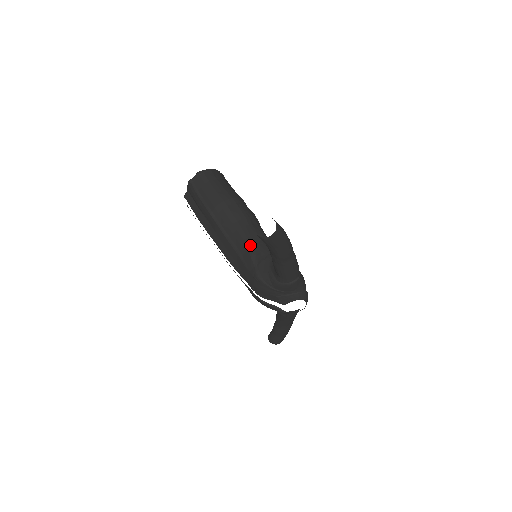
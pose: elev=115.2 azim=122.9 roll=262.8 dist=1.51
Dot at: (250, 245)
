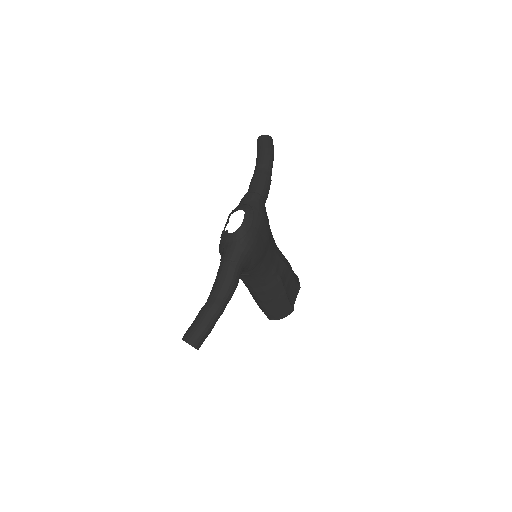
Dot at: occluded
